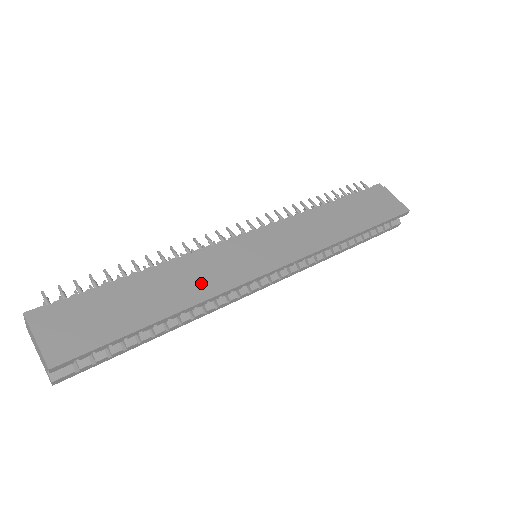
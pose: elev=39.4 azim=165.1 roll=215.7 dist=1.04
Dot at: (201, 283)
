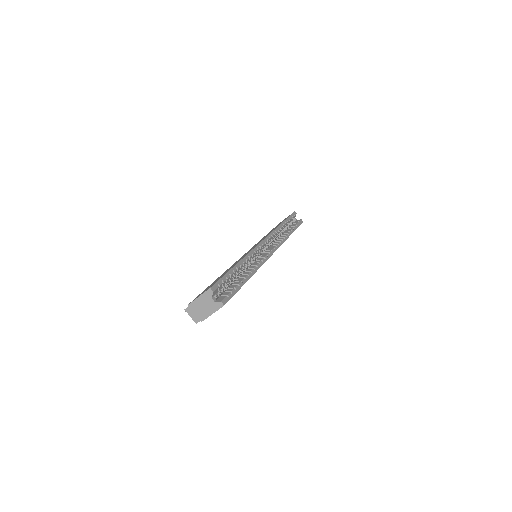
Dot at: occluded
